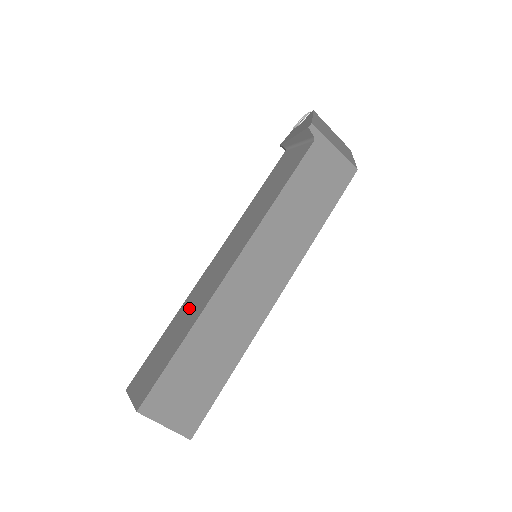
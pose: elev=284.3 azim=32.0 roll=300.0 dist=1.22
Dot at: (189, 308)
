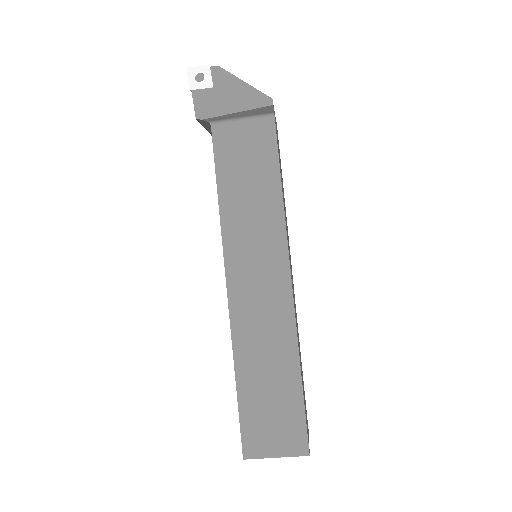
Dot at: (259, 346)
